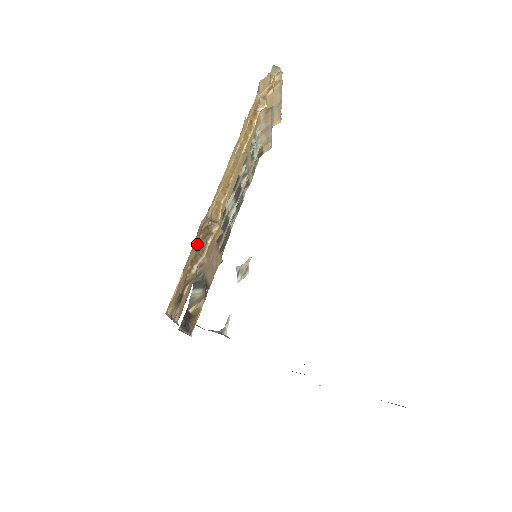
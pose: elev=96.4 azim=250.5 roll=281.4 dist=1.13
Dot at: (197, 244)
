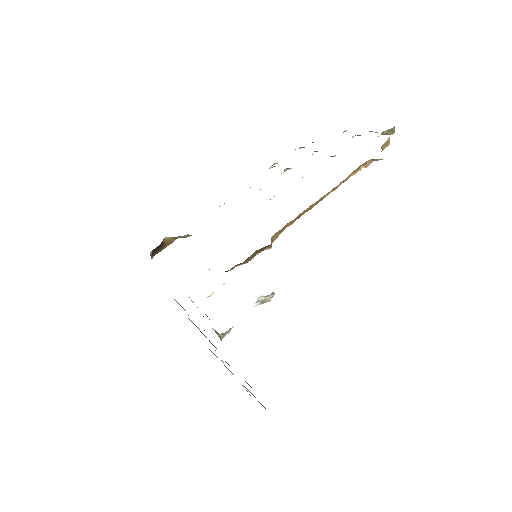
Dot at: (251, 255)
